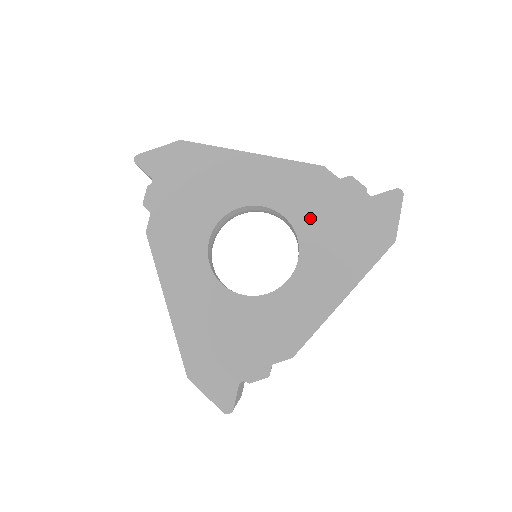
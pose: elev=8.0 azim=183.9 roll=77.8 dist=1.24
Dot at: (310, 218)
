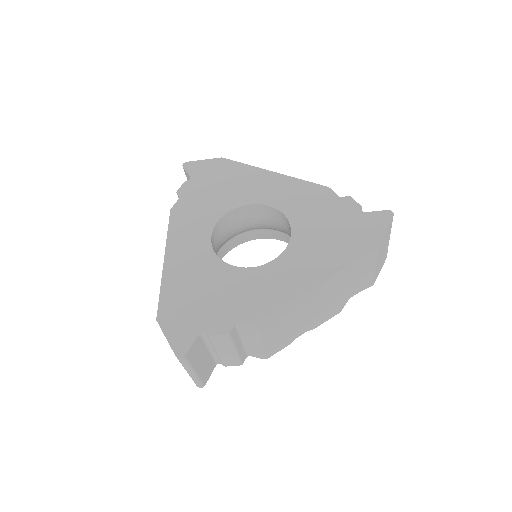
Dot at: (306, 219)
